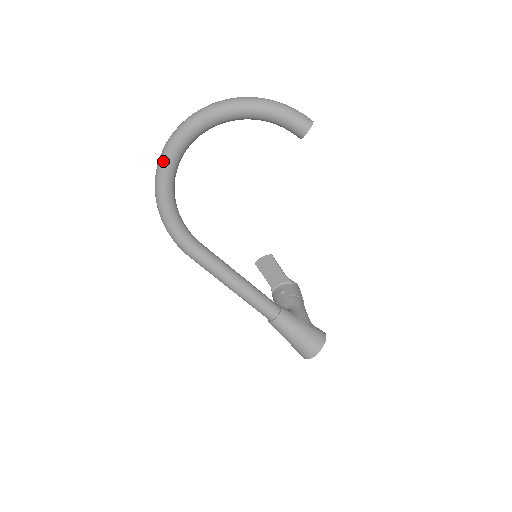
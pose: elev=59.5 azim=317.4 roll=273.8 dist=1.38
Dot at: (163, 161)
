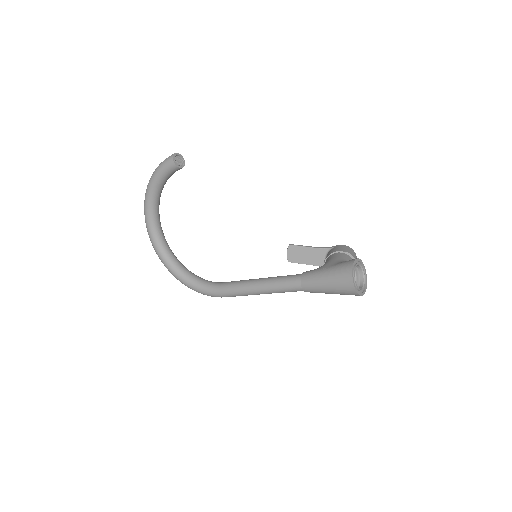
Dot at: (159, 258)
